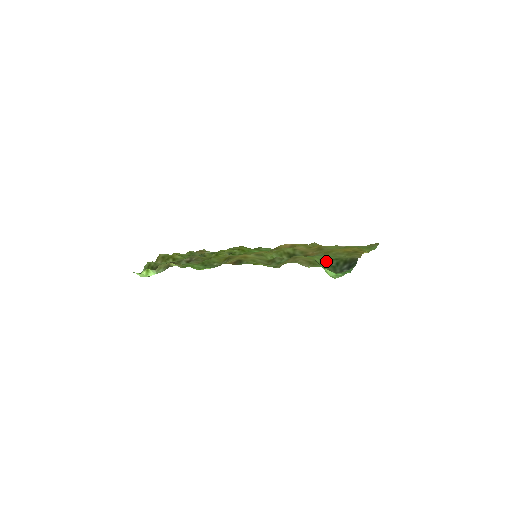
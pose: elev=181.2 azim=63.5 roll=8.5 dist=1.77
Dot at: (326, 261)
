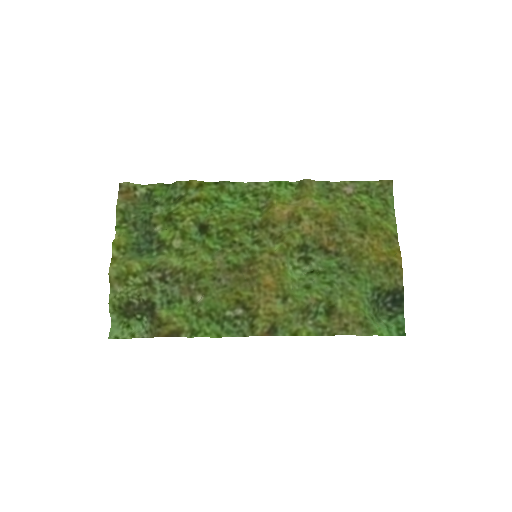
Dot at: (368, 298)
